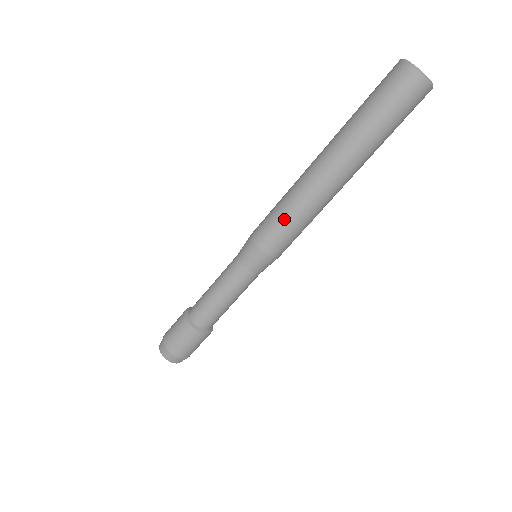
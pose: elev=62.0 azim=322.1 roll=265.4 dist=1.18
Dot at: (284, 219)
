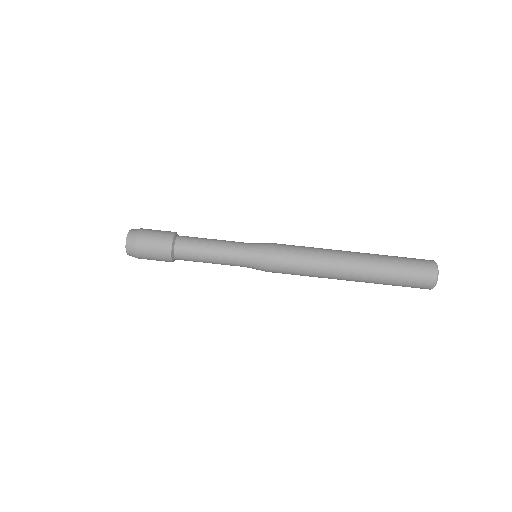
Dot at: (301, 252)
